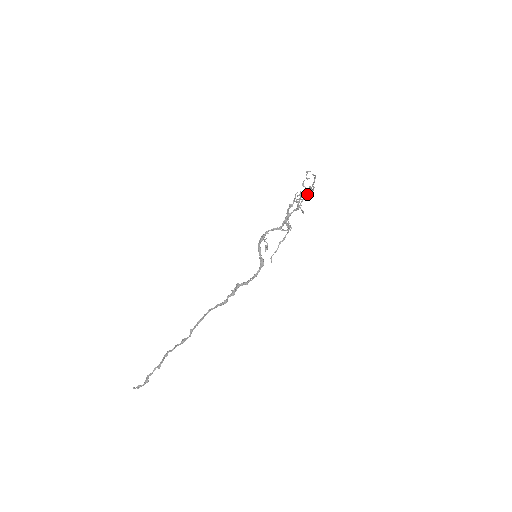
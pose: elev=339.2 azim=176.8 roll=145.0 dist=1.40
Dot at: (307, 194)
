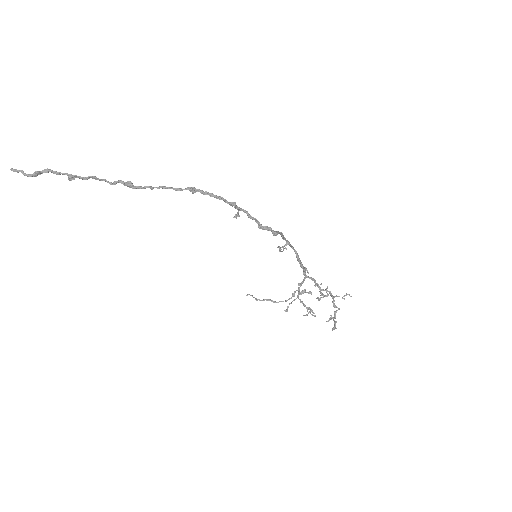
Dot at: (333, 301)
